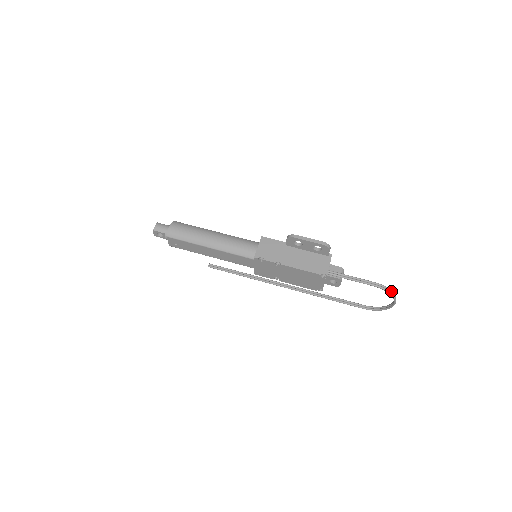
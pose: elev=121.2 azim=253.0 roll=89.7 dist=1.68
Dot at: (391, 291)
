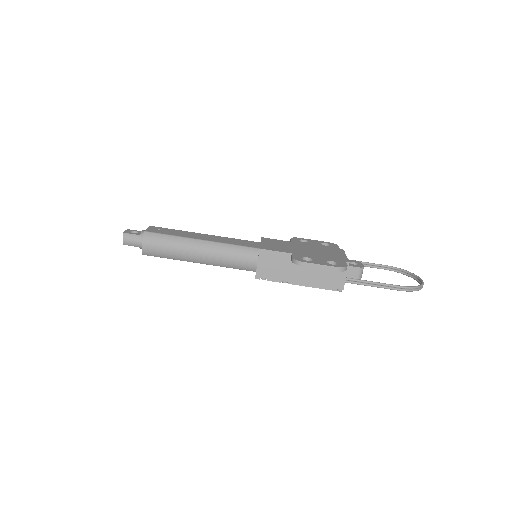
Dot at: (418, 288)
